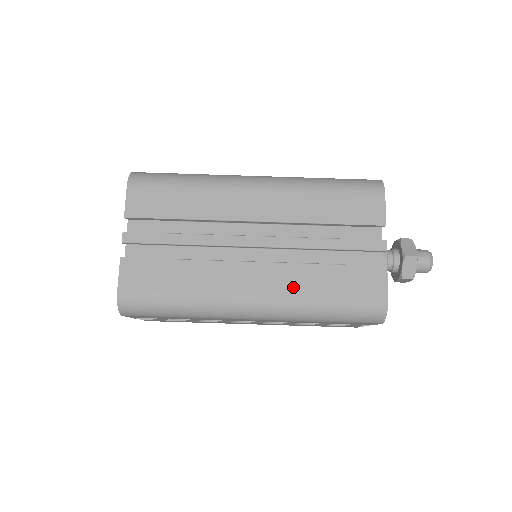
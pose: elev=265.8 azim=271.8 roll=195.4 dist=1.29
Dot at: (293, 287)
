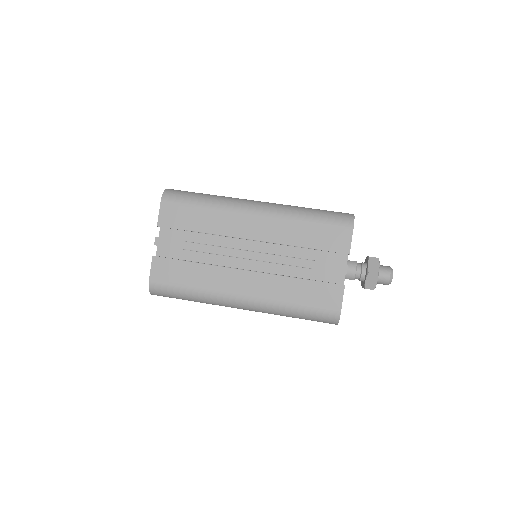
Dot at: (273, 292)
